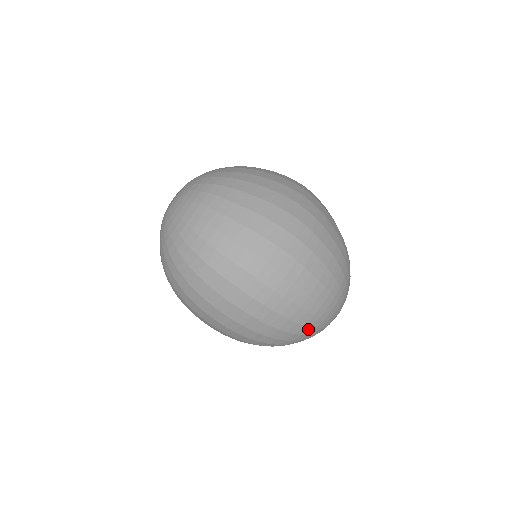
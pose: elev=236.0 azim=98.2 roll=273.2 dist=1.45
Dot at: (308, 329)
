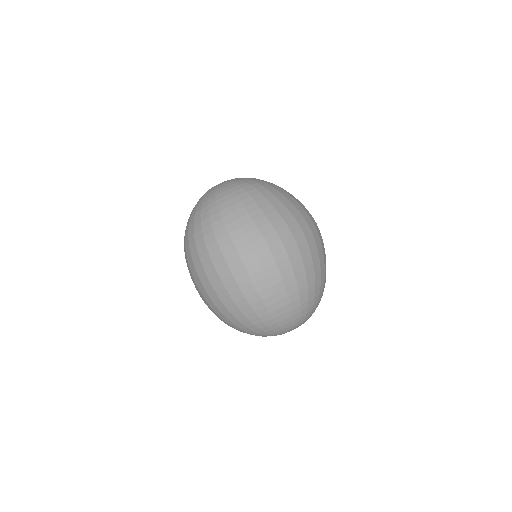
Dot at: (261, 323)
